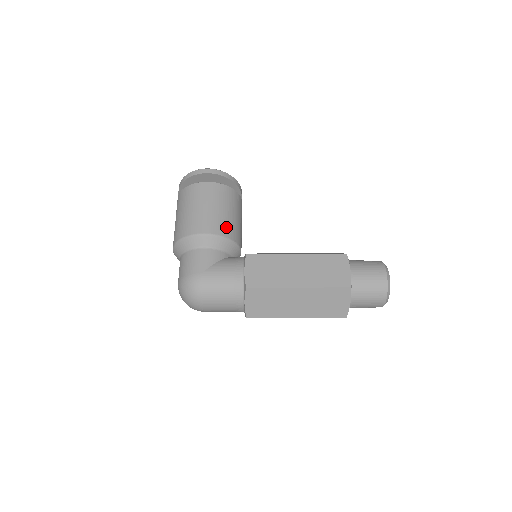
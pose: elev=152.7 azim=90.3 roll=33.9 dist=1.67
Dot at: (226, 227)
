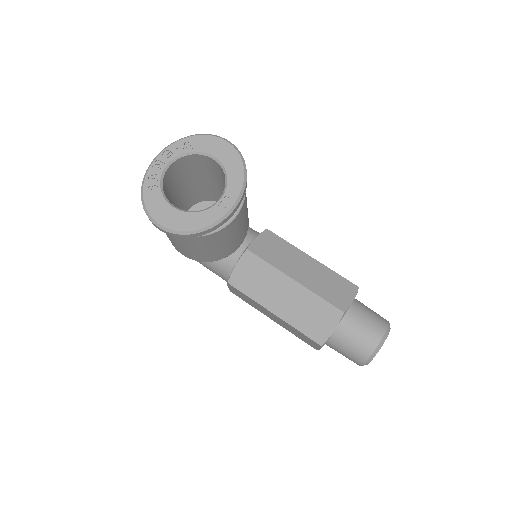
Dot at: (205, 258)
